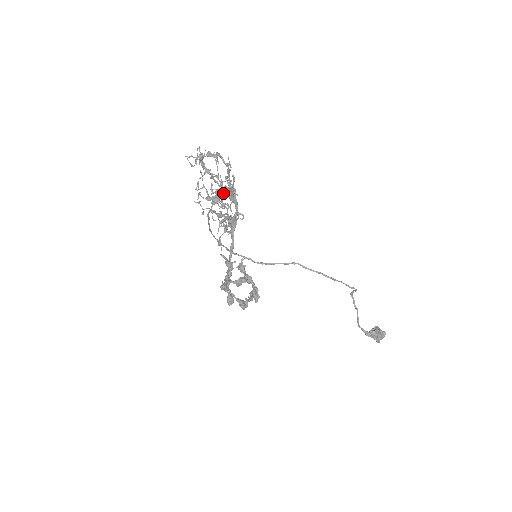
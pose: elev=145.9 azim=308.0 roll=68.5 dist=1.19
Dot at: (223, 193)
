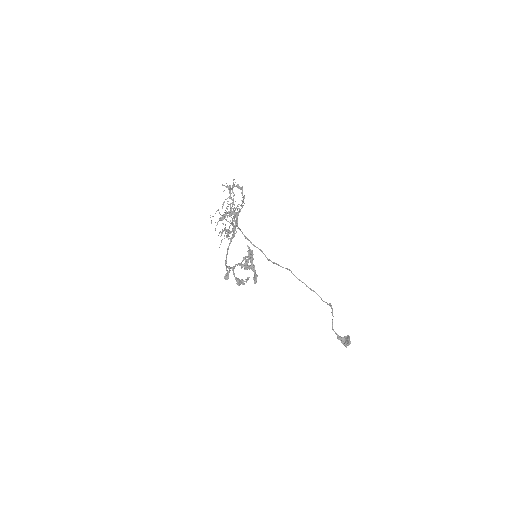
Dot at: (227, 216)
